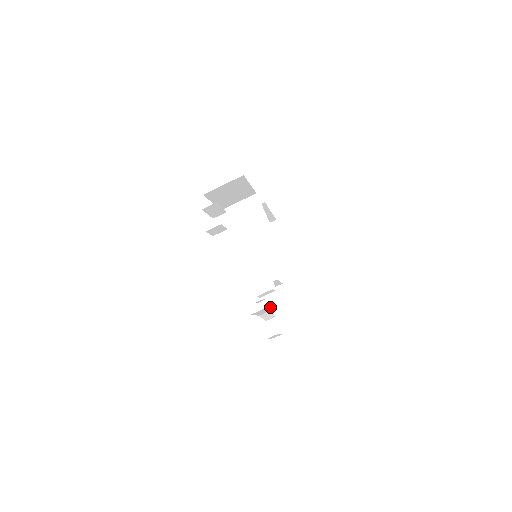
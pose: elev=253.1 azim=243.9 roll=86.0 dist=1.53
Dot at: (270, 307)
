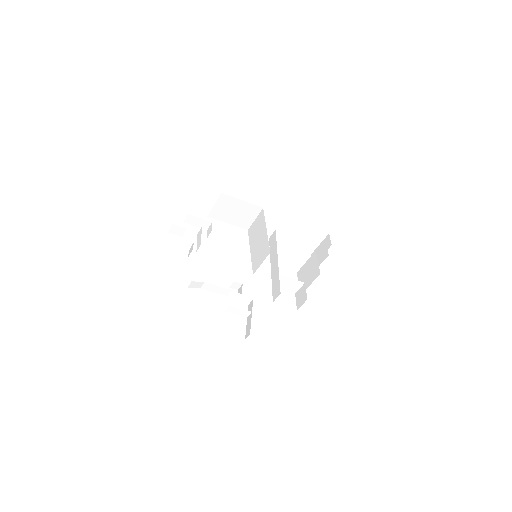
Dot at: occluded
